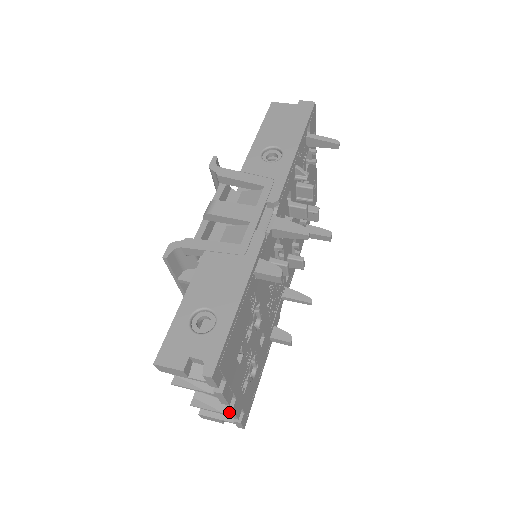
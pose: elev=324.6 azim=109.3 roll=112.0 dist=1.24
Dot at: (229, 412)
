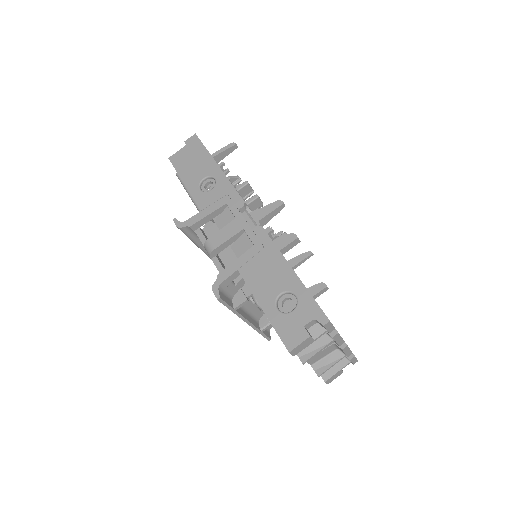
Dot at: (345, 351)
